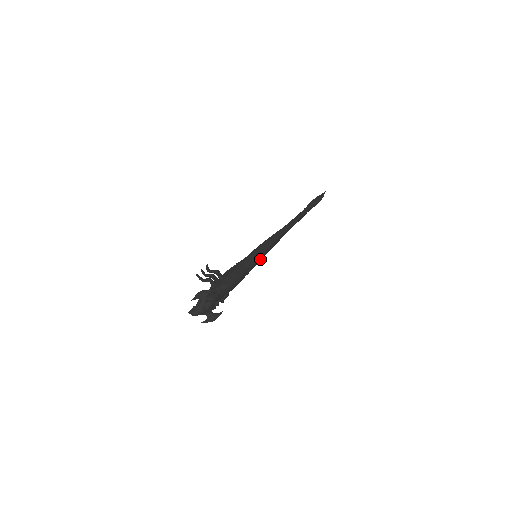
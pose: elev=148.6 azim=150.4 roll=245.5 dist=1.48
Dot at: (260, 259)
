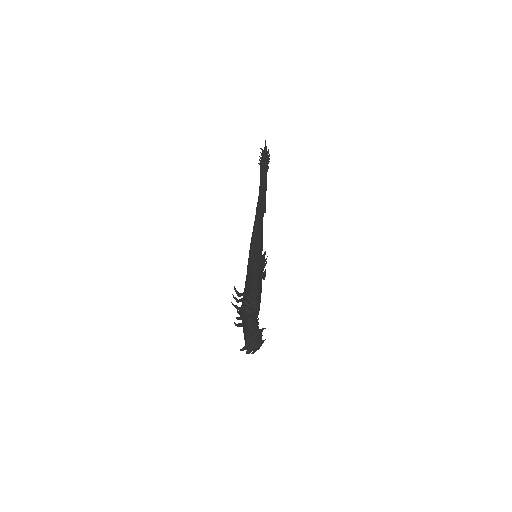
Dot at: (264, 262)
